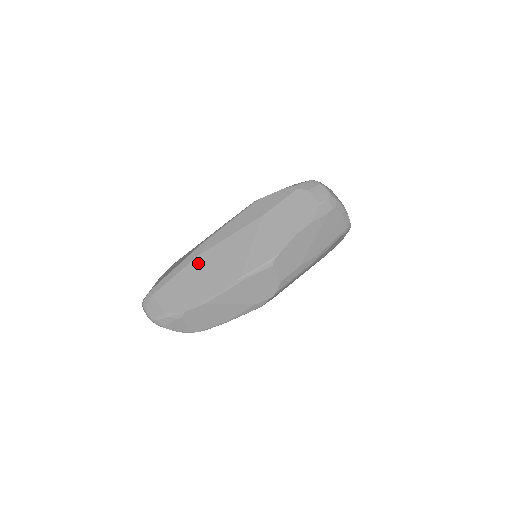
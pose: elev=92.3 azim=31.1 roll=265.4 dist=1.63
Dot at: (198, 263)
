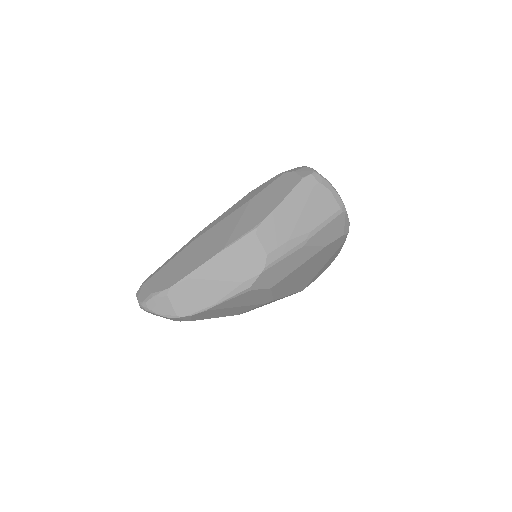
Dot at: (189, 248)
